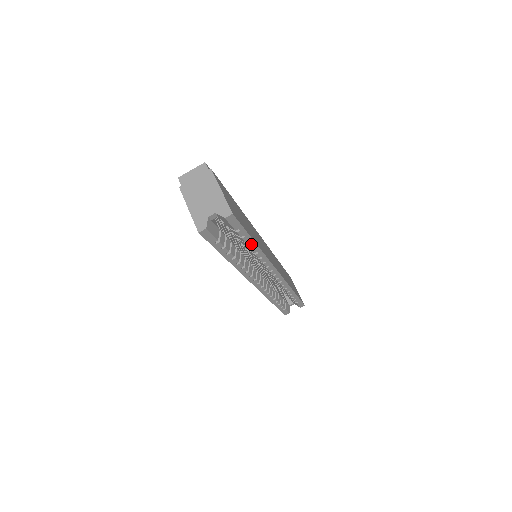
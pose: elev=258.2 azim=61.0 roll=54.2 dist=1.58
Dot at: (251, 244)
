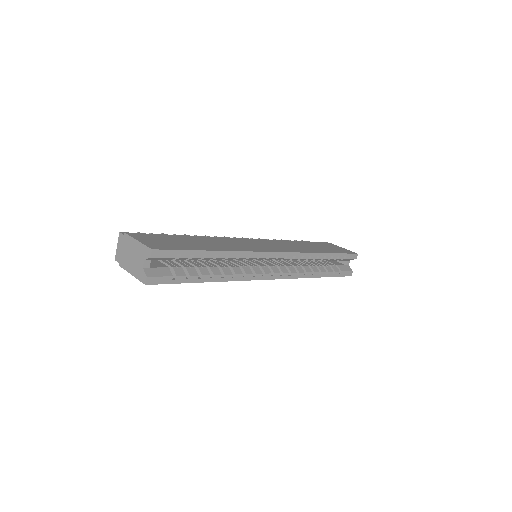
Dot at: (210, 255)
